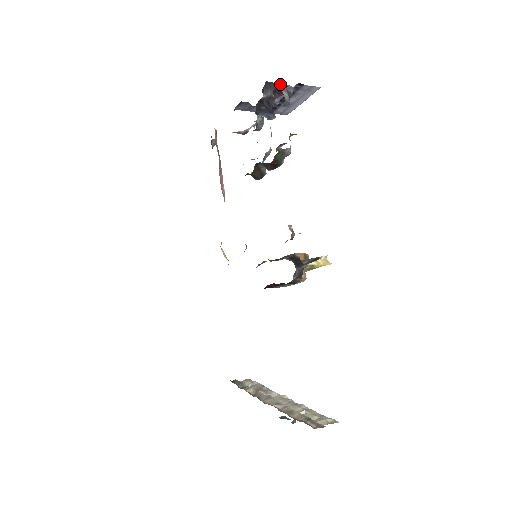
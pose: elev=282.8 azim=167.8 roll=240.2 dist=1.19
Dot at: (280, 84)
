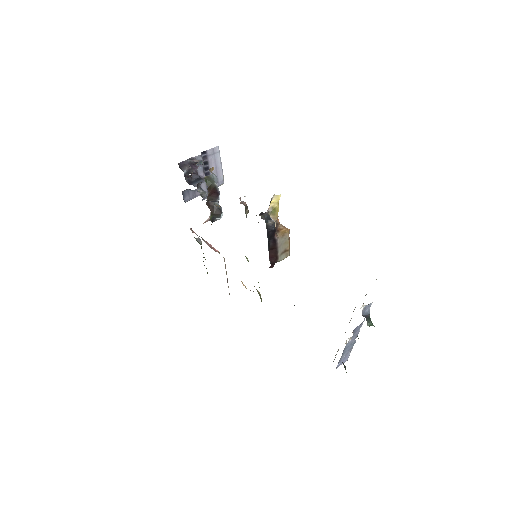
Dot at: (189, 159)
